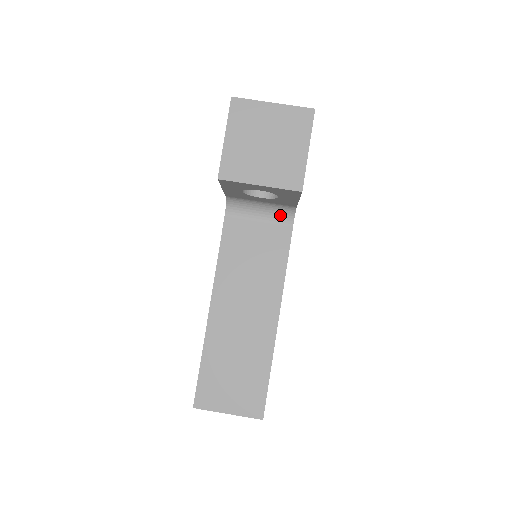
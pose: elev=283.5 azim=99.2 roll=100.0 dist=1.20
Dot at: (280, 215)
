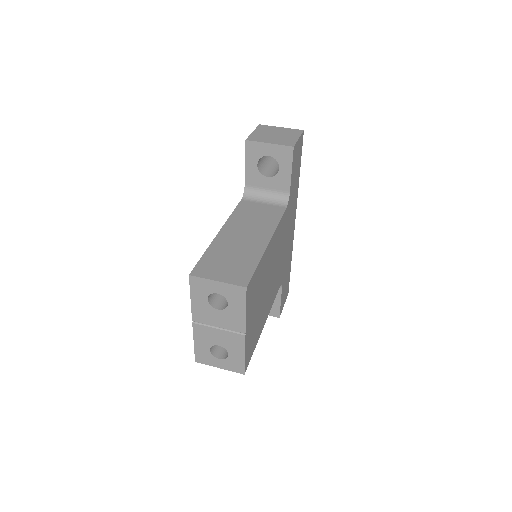
Dot at: (278, 202)
